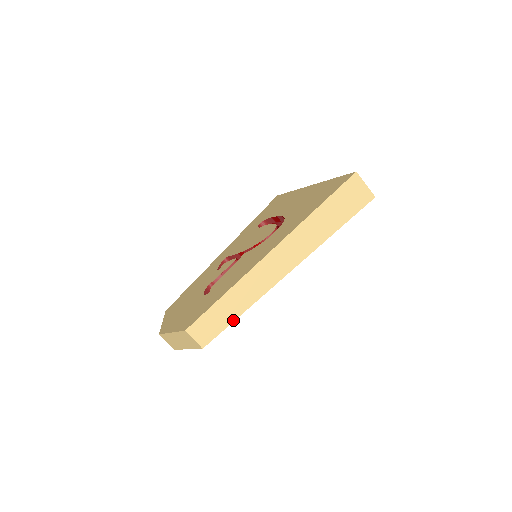
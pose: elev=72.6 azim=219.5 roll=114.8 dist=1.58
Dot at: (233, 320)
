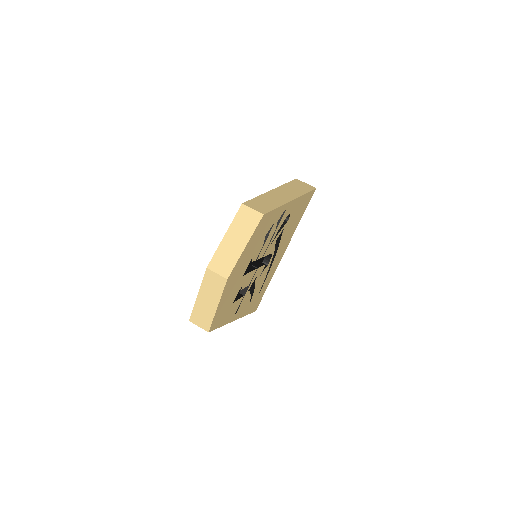
Dot at: (275, 208)
